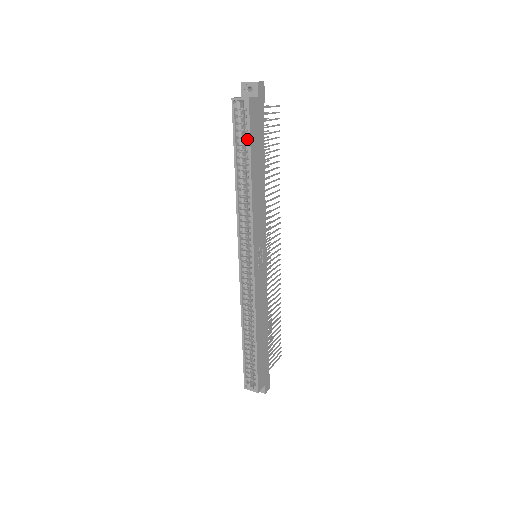
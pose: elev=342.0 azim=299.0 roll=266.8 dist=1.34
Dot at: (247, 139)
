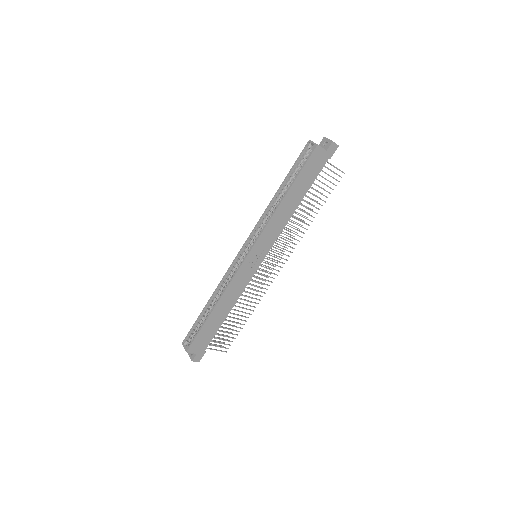
Dot at: (300, 170)
